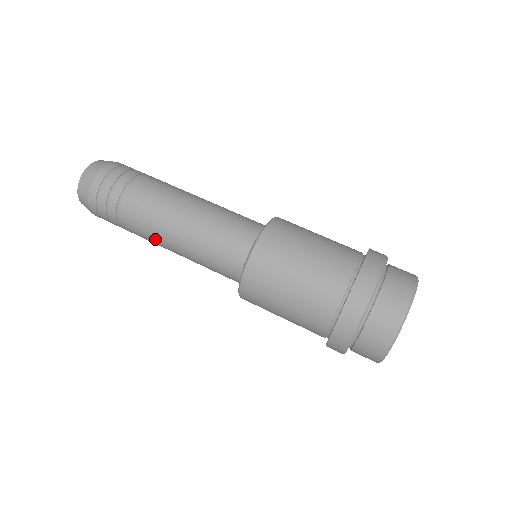
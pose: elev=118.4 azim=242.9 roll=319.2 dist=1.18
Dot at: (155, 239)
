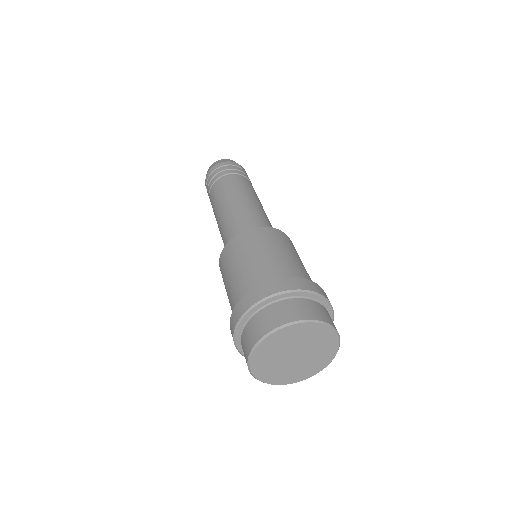
Dot at: occluded
